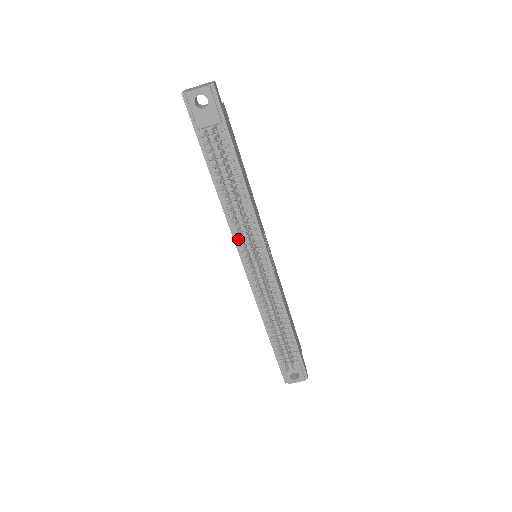
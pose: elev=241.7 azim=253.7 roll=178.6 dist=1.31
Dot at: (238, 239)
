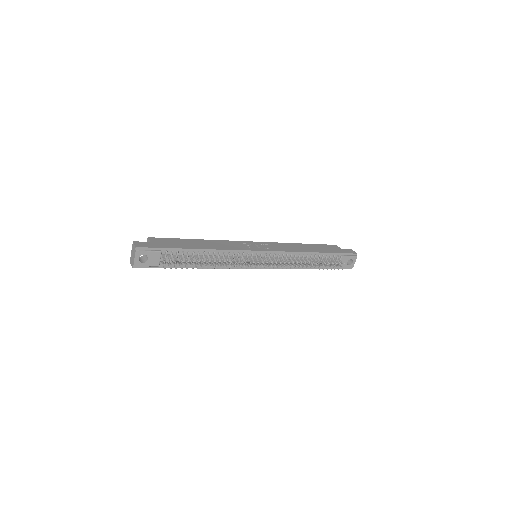
Dot at: (239, 266)
